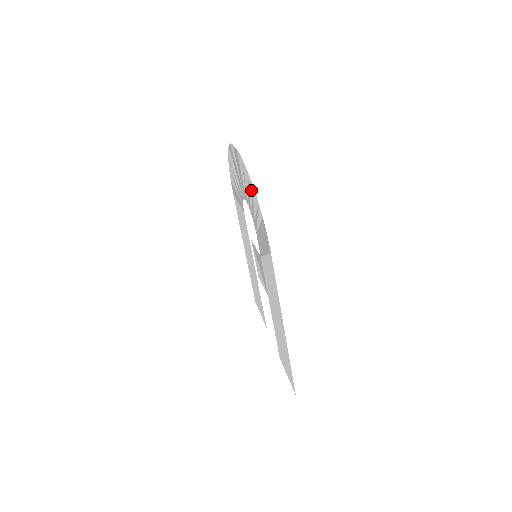
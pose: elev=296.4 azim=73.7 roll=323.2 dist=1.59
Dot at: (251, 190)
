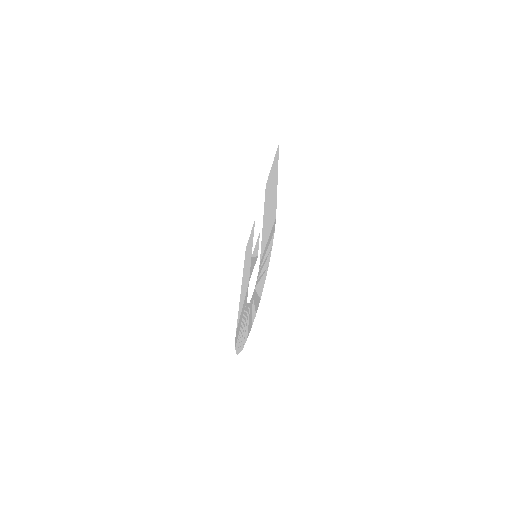
Dot at: (240, 342)
